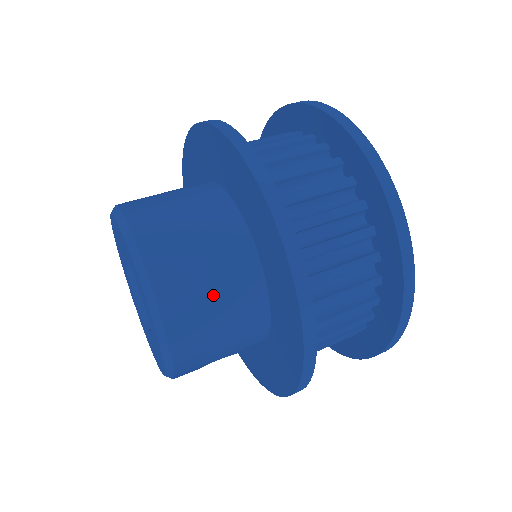
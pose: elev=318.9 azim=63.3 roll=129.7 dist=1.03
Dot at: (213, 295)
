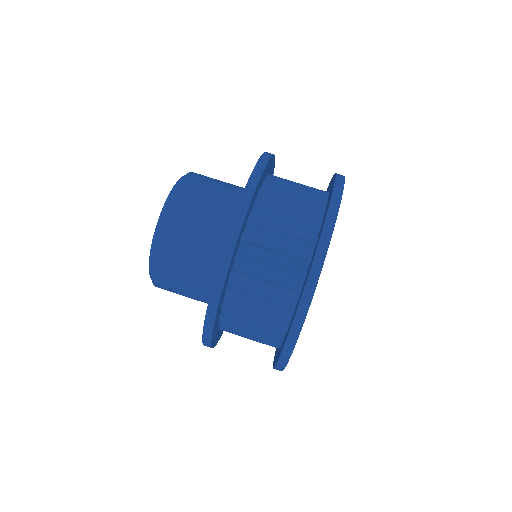
Dot at: (194, 235)
